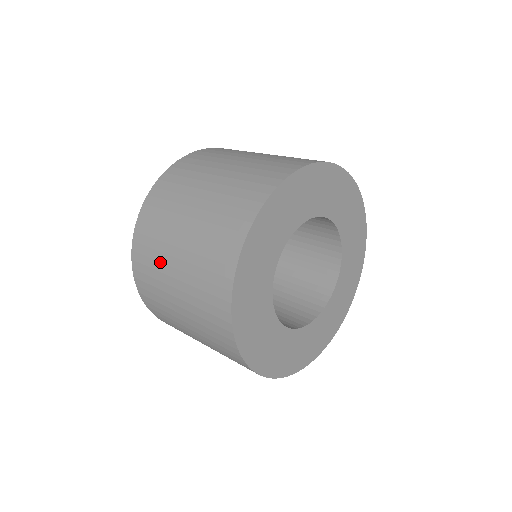
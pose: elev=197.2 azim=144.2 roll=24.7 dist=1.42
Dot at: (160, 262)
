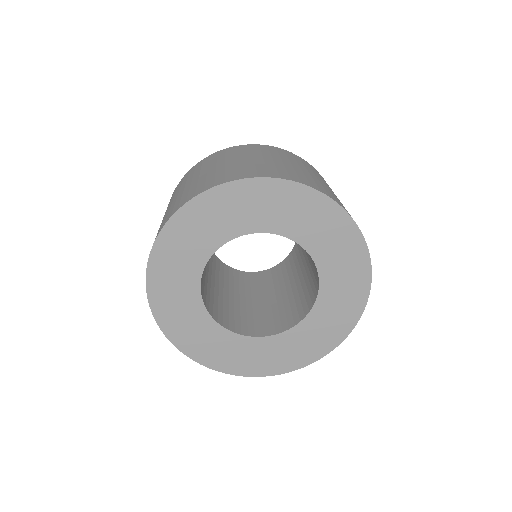
Dot at: occluded
